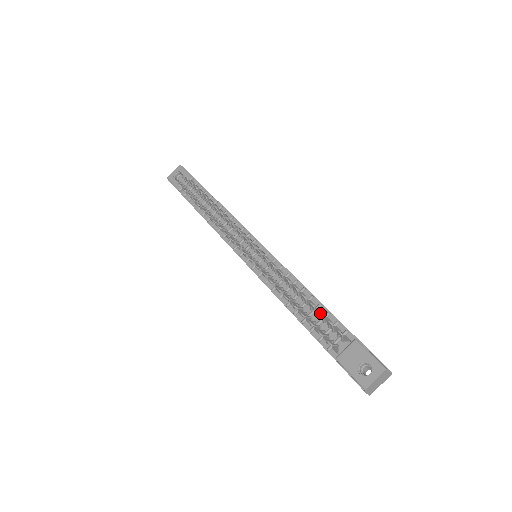
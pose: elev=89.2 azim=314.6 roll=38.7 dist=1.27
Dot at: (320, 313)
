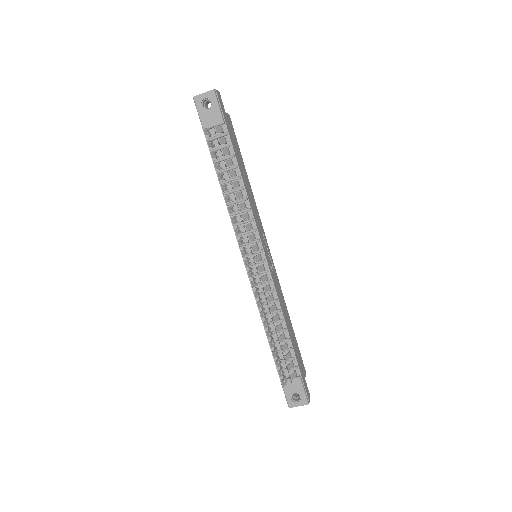
Dot at: (286, 363)
